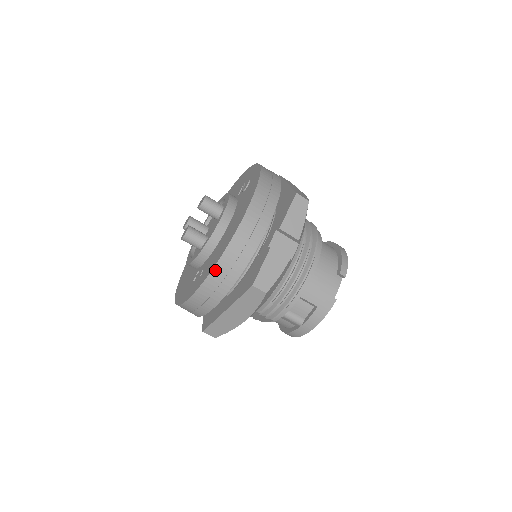
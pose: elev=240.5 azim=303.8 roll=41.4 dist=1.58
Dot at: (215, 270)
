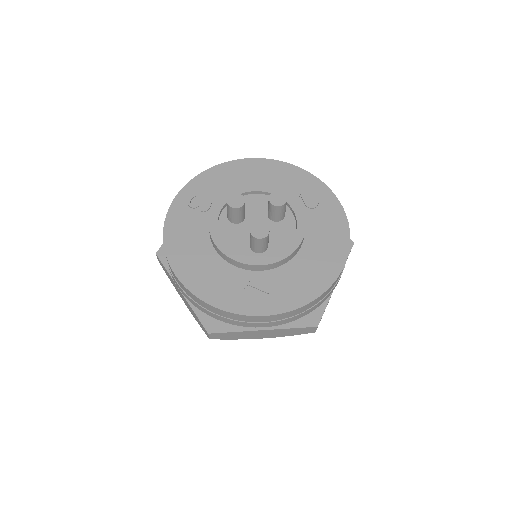
Dot at: (306, 306)
